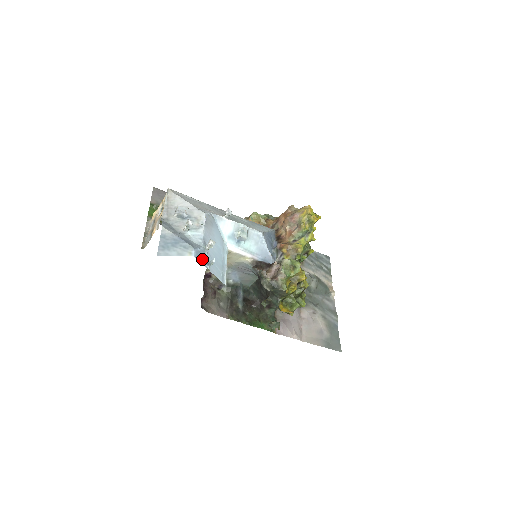
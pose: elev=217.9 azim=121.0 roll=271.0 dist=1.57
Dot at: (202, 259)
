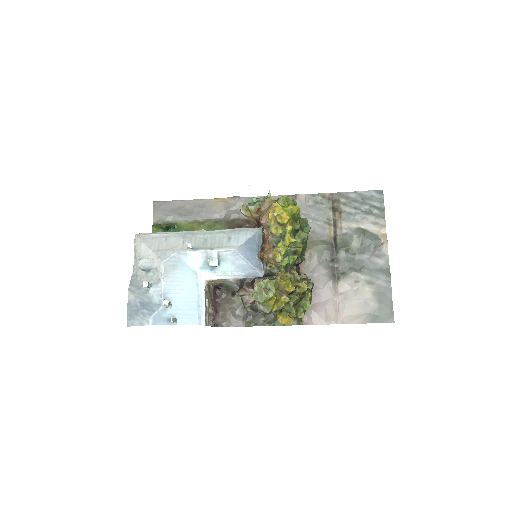
Dot at: (163, 319)
